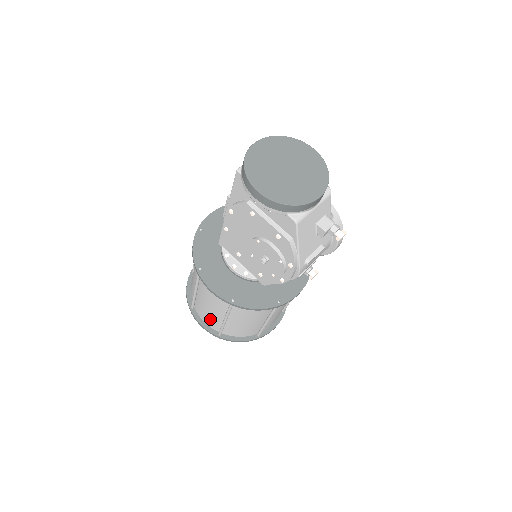
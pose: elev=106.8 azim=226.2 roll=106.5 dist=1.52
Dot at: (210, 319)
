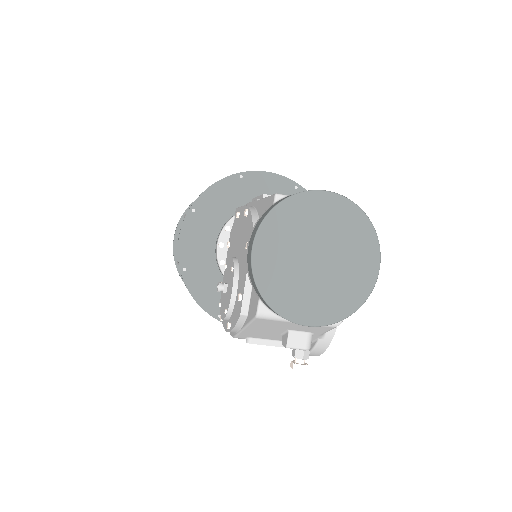
Dot at: occluded
